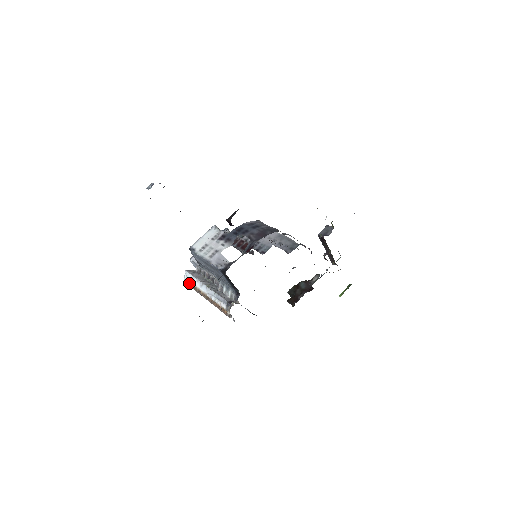
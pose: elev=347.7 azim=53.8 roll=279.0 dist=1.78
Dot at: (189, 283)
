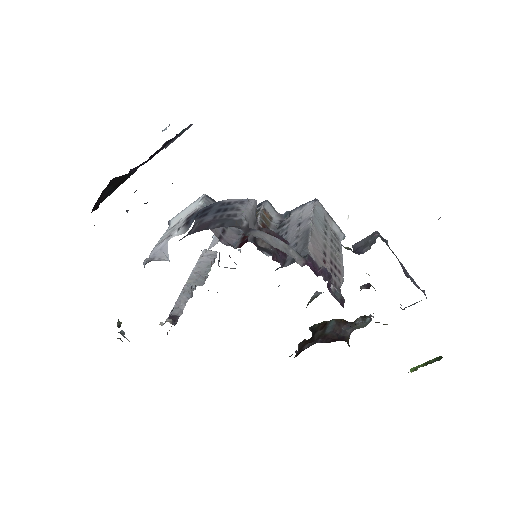
Dot at: occluded
